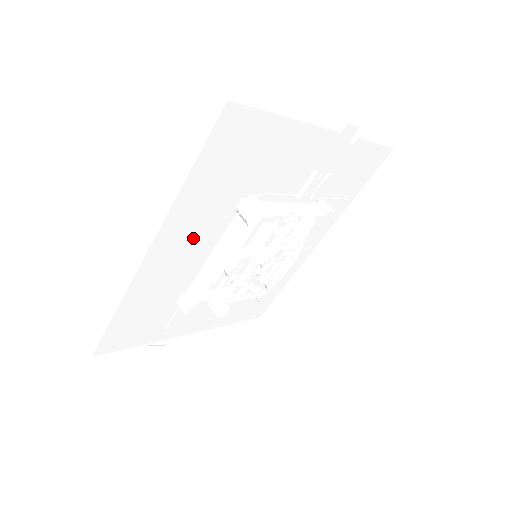
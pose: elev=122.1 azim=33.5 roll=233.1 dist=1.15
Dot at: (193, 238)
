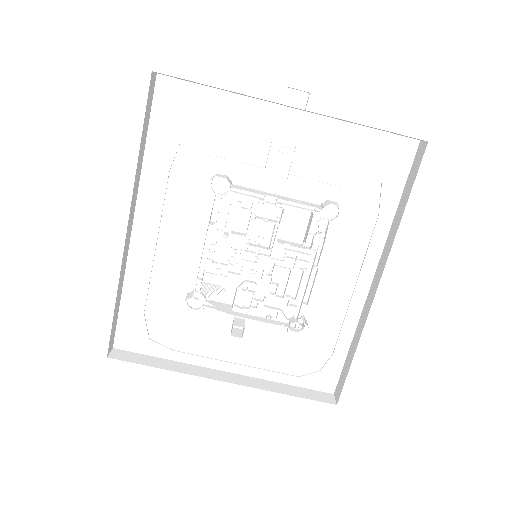
Dot at: (176, 217)
